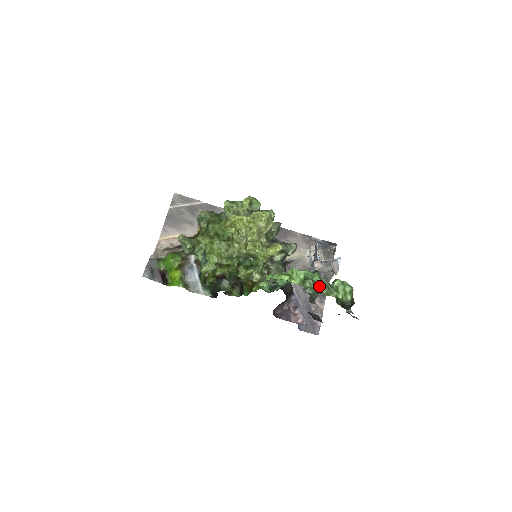
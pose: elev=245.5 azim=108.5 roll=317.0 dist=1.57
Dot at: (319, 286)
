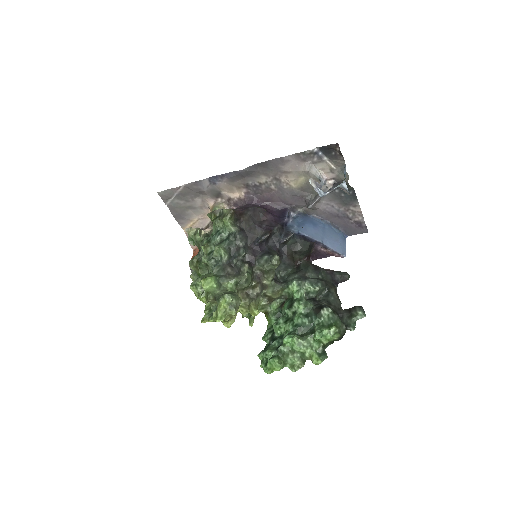
Dot at: (301, 353)
